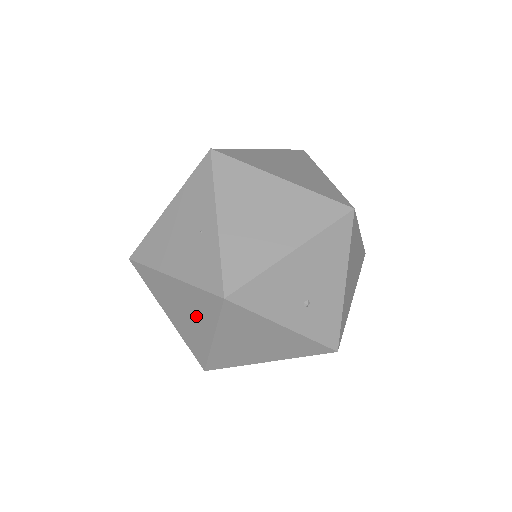
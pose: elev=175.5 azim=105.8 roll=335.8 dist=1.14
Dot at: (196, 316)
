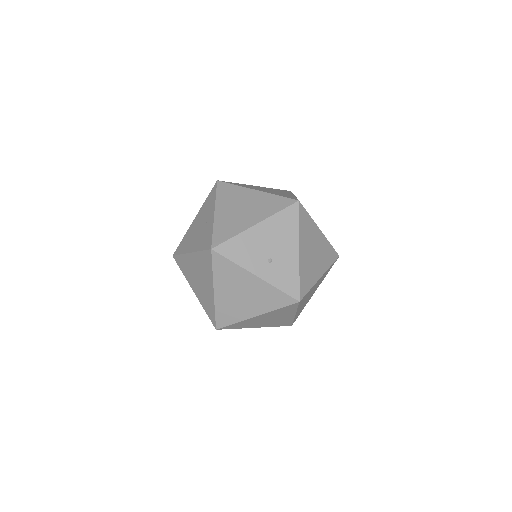
Dot at: (204, 277)
